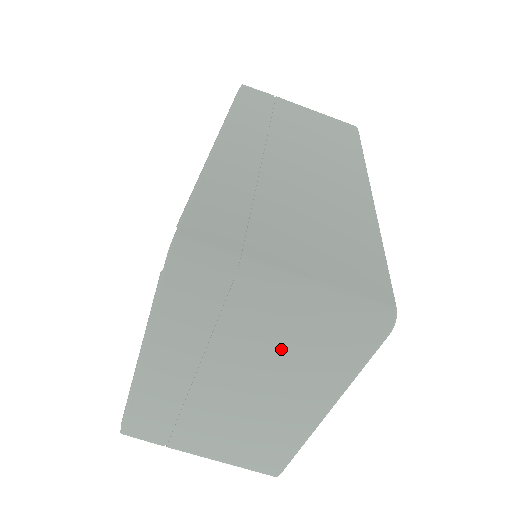
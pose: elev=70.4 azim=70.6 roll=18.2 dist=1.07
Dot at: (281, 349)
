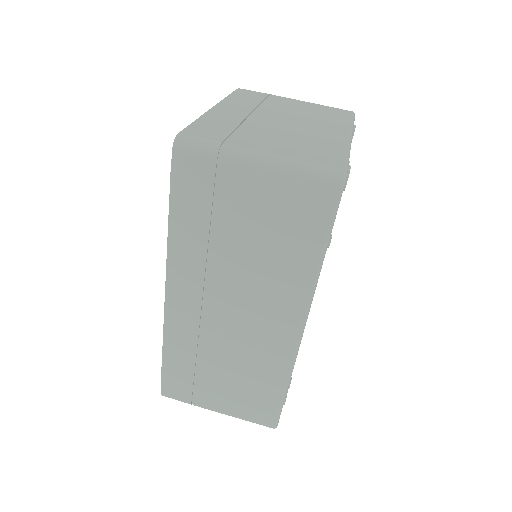
Dot at: (303, 110)
